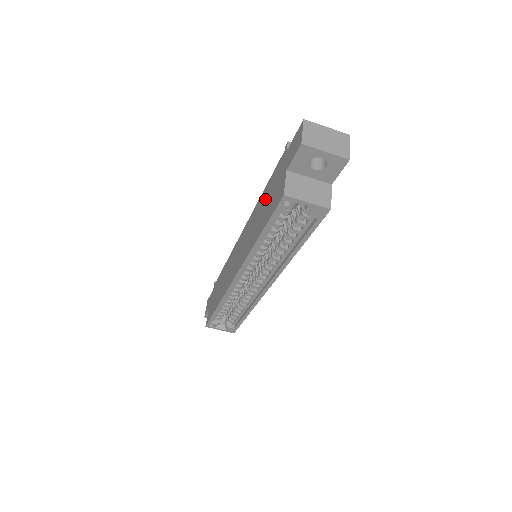
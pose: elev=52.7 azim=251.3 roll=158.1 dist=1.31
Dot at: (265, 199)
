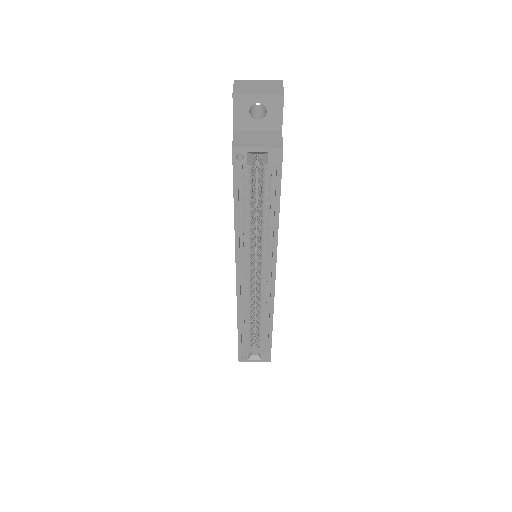
Dot at: occluded
